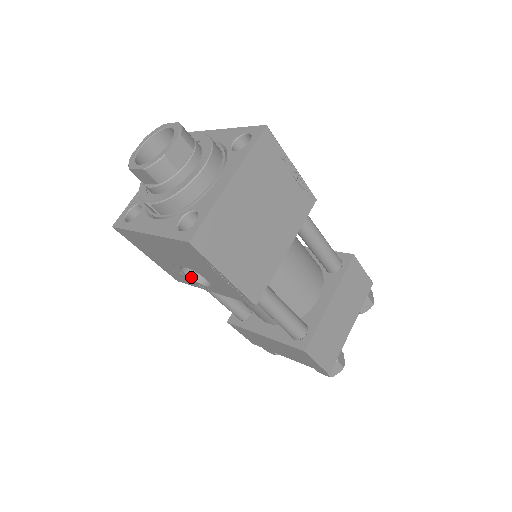
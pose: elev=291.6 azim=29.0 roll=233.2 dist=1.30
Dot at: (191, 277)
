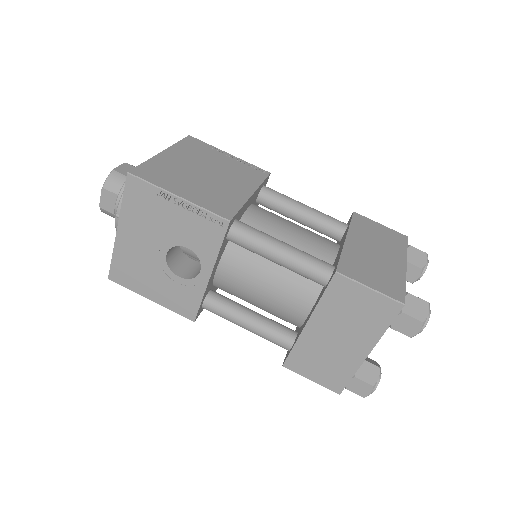
Dot at: (187, 278)
